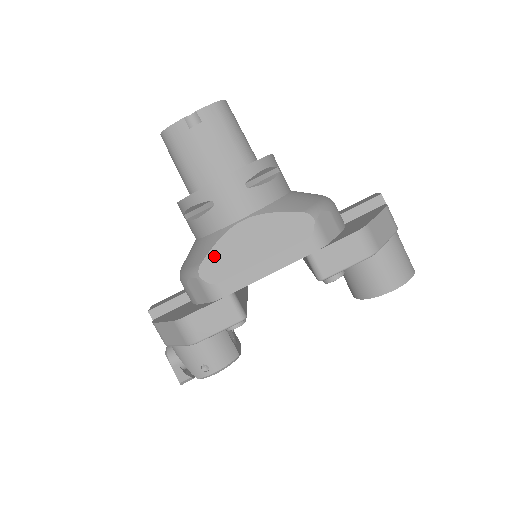
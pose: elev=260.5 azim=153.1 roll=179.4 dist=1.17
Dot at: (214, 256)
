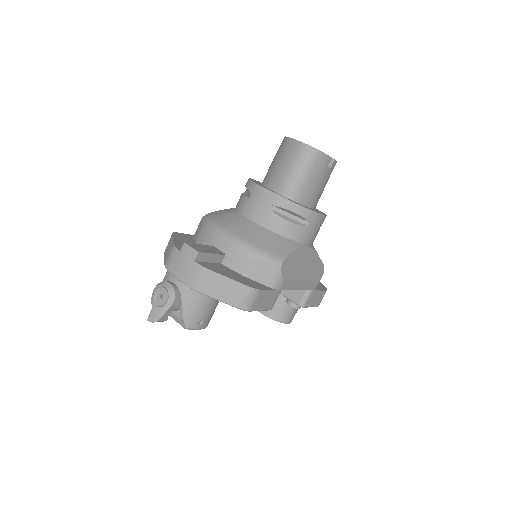
Dot at: (291, 259)
